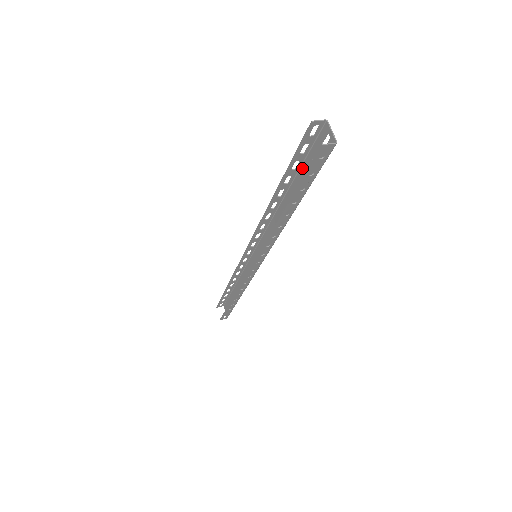
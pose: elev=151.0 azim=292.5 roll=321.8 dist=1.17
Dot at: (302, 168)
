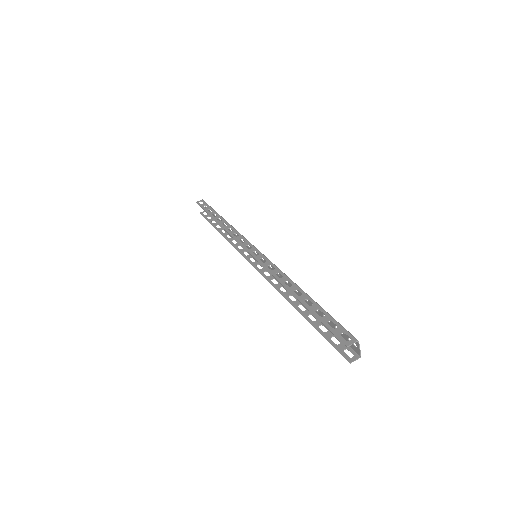
Dot at: (324, 312)
